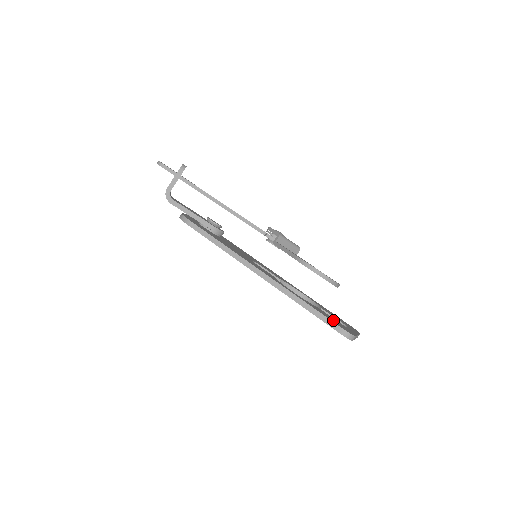
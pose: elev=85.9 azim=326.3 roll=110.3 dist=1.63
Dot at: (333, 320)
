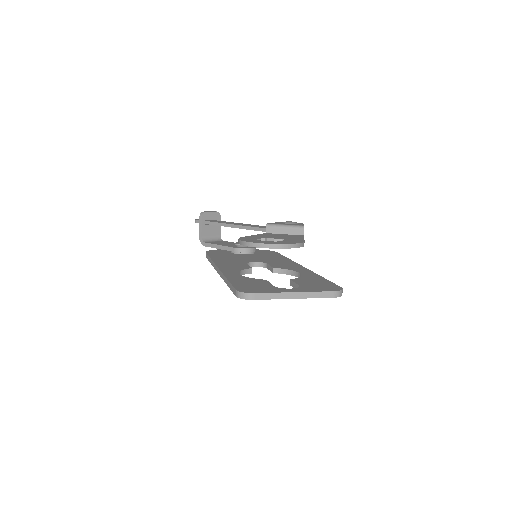
Dot at: (249, 285)
